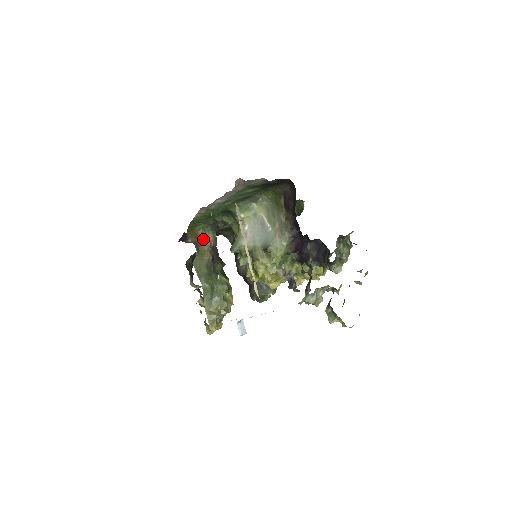
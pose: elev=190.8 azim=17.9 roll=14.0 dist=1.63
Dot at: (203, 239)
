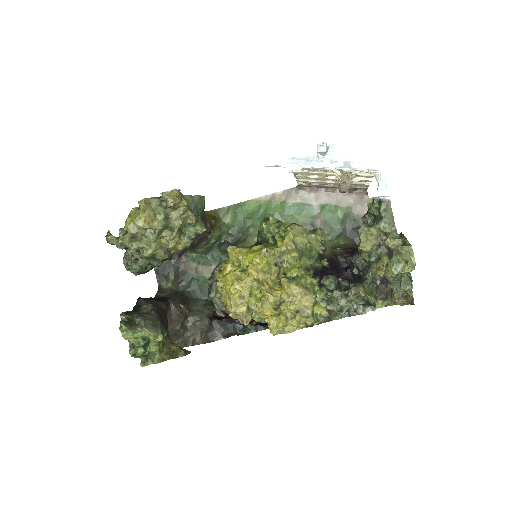
Dot at: (214, 222)
